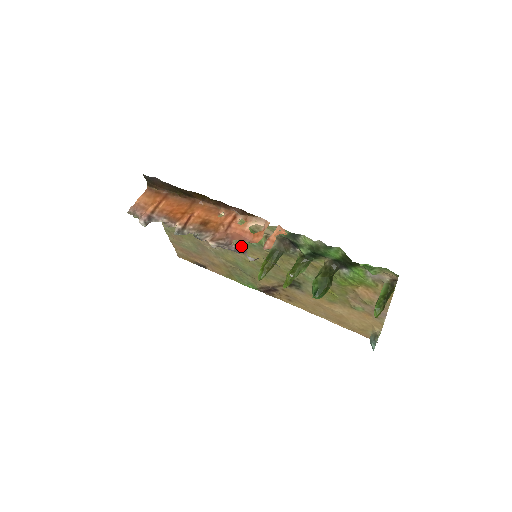
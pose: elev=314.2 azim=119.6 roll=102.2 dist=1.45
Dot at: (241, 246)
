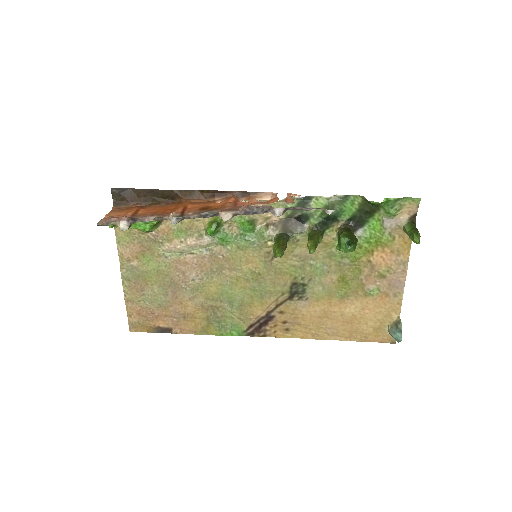
Dot at: (233, 256)
